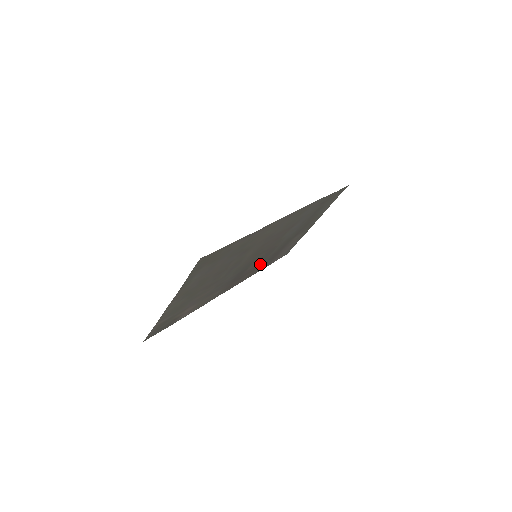
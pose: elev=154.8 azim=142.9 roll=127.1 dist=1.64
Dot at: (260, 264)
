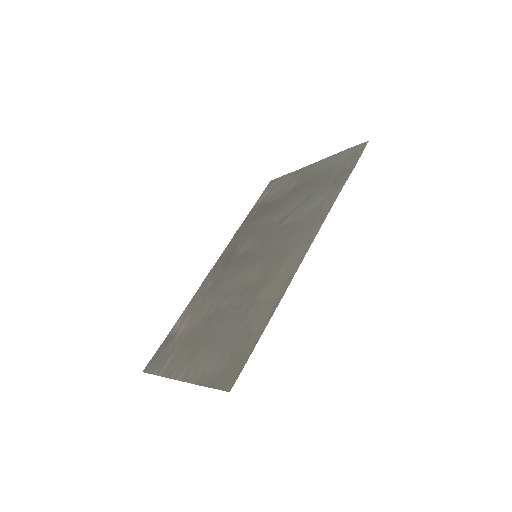
Dot at: (250, 228)
